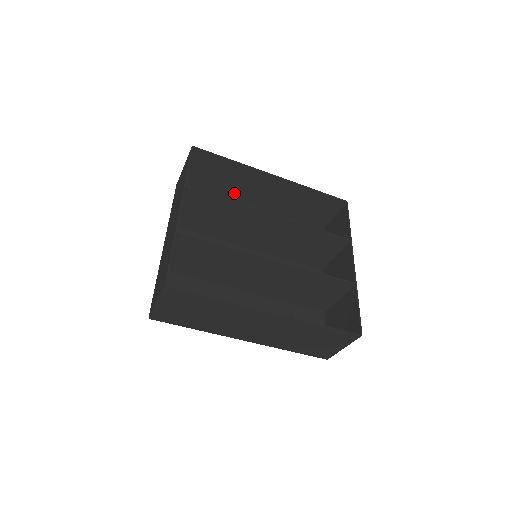
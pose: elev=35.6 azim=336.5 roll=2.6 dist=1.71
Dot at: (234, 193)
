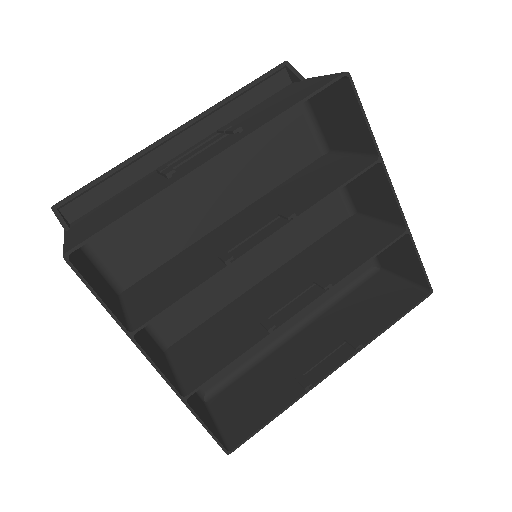
Dot at: occluded
